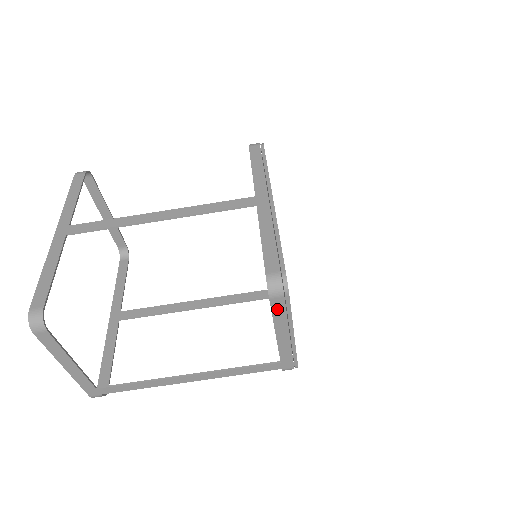
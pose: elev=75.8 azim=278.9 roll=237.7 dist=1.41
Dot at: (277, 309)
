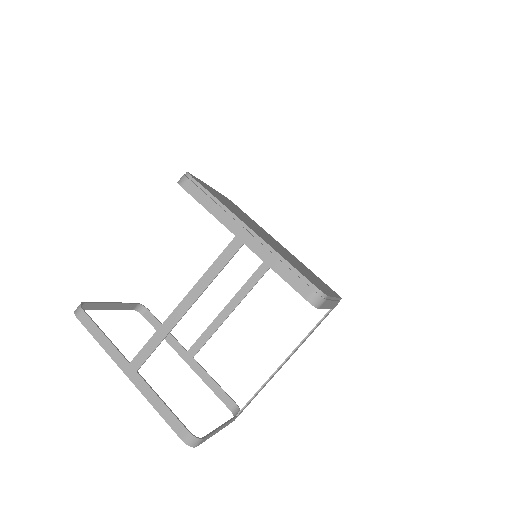
Dot at: (324, 305)
